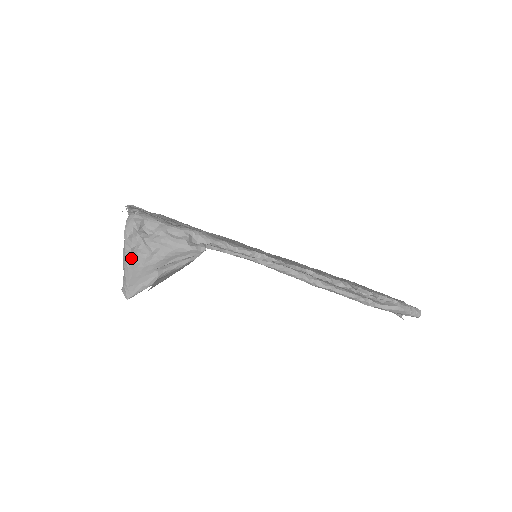
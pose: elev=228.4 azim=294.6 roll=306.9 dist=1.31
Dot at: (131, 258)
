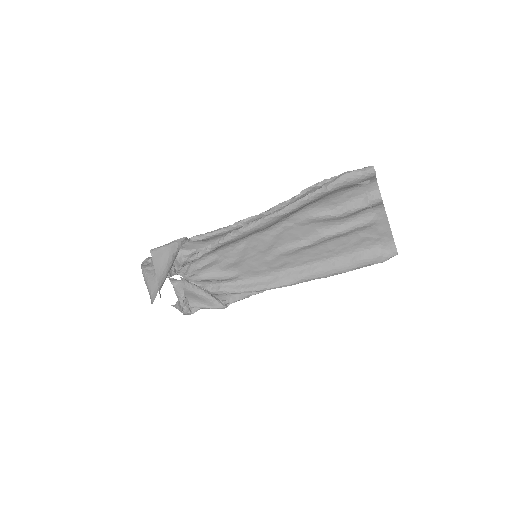
Dot at: (147, 275)
